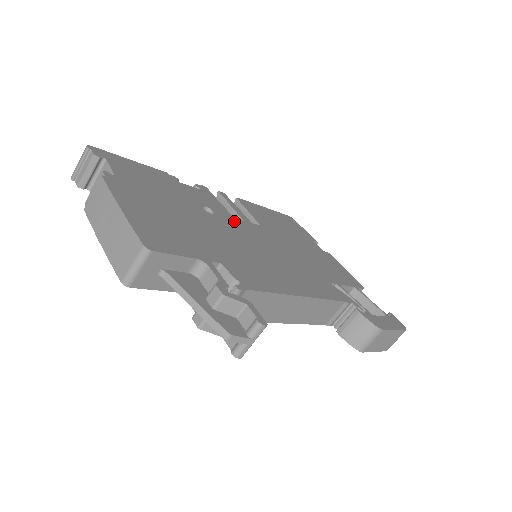
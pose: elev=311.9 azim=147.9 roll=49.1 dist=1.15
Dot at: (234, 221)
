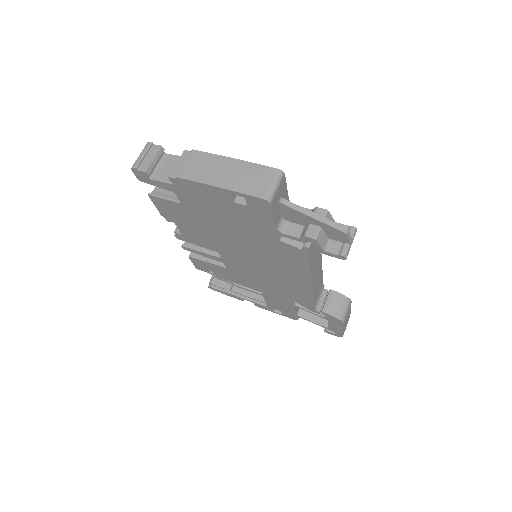
Dot at: occluded
